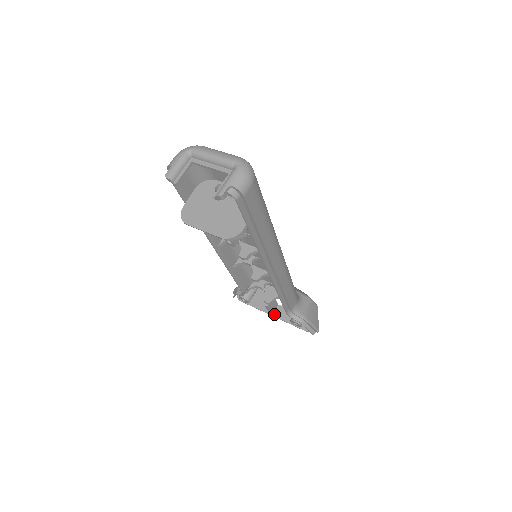
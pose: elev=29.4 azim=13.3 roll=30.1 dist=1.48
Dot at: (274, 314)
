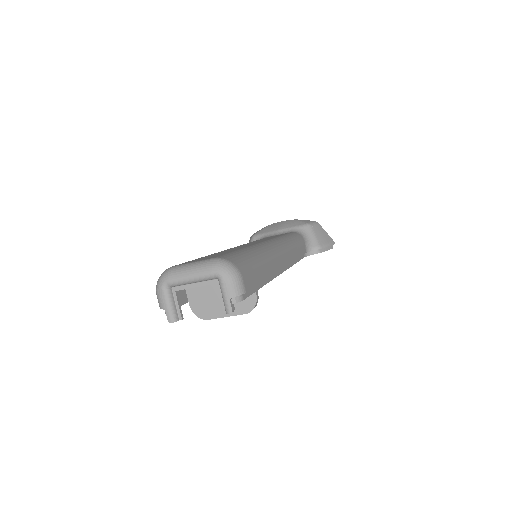
Dot at: occluded
